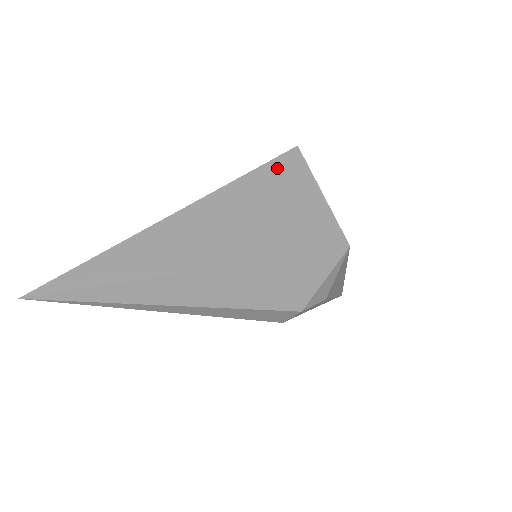
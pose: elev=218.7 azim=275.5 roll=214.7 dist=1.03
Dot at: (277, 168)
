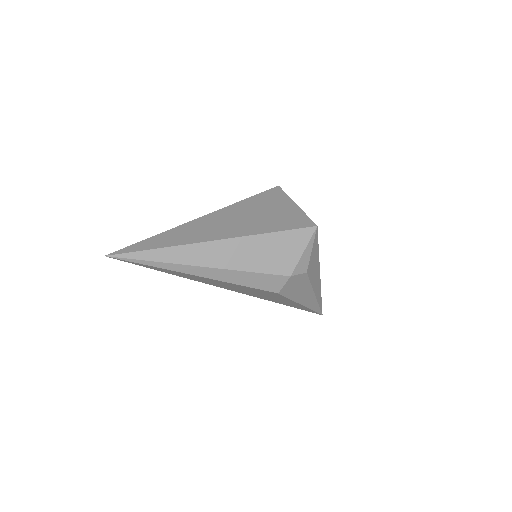
Dot at: (267, 195)
